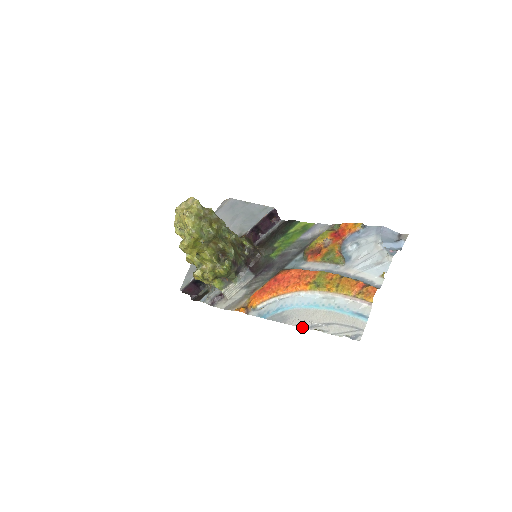
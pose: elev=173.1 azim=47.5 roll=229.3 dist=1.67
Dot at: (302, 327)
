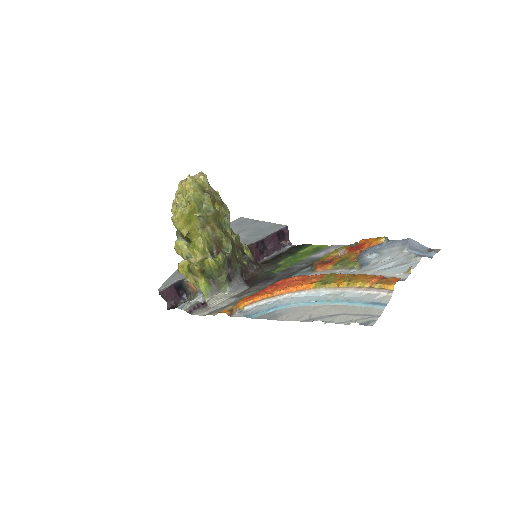
Dot at: (297, 320)
